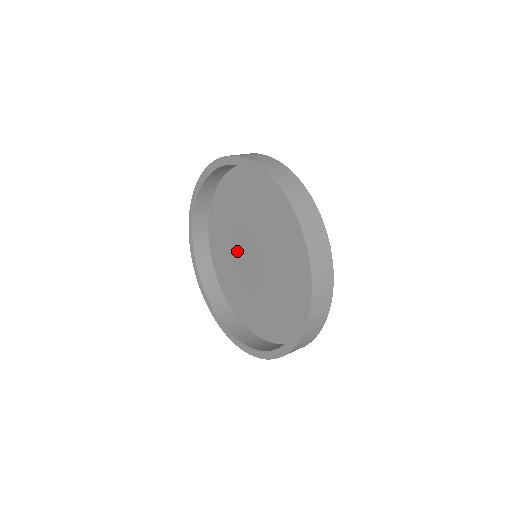
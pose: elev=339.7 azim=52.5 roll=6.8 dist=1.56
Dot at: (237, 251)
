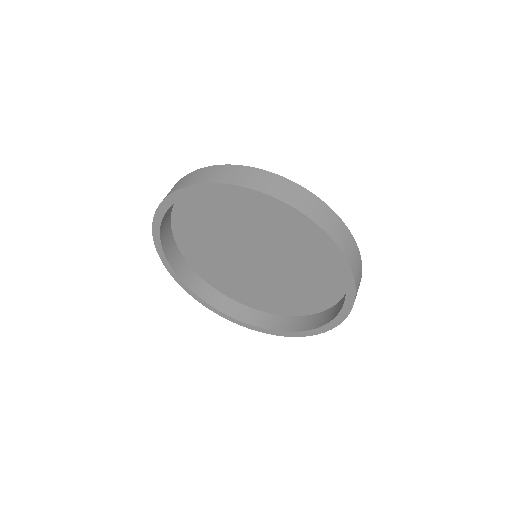
Dot at: (232, 231)
